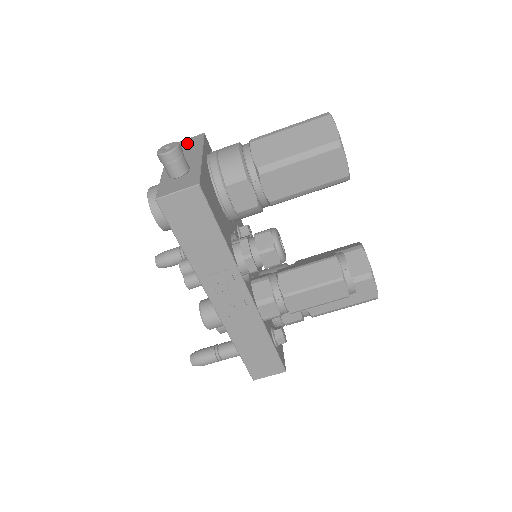
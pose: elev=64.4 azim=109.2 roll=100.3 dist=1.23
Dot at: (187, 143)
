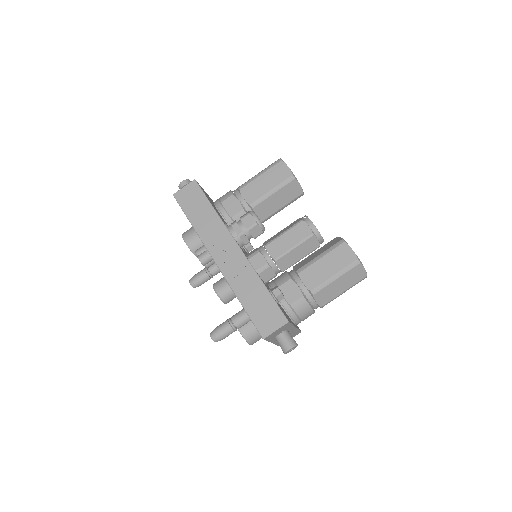
Dot at: occluded
